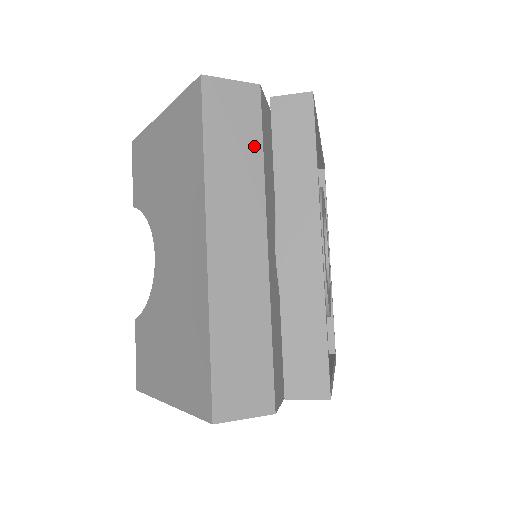
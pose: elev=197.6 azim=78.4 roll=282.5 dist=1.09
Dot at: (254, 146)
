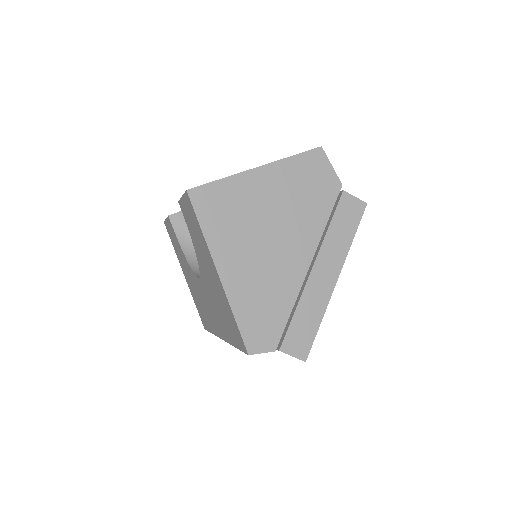
Dot at: occluded
